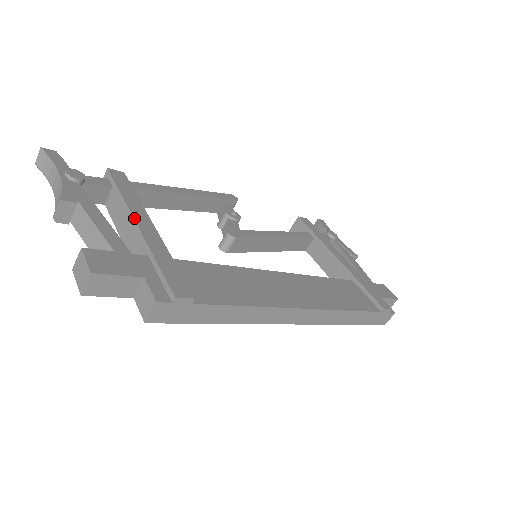
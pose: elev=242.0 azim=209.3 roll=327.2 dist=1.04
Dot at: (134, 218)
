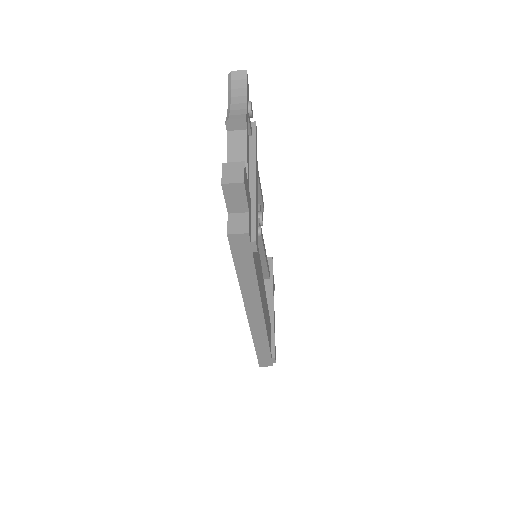
Dot at: (256, 170)
